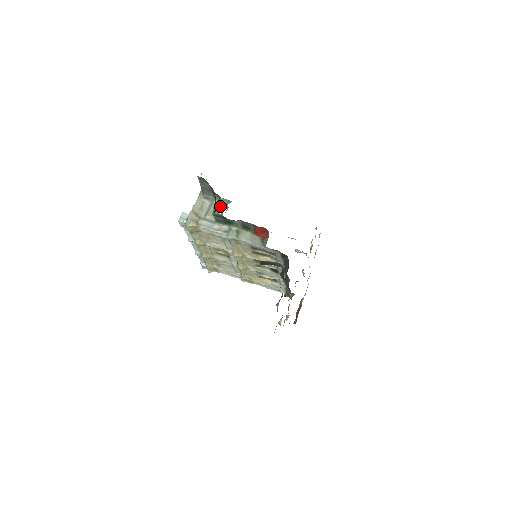
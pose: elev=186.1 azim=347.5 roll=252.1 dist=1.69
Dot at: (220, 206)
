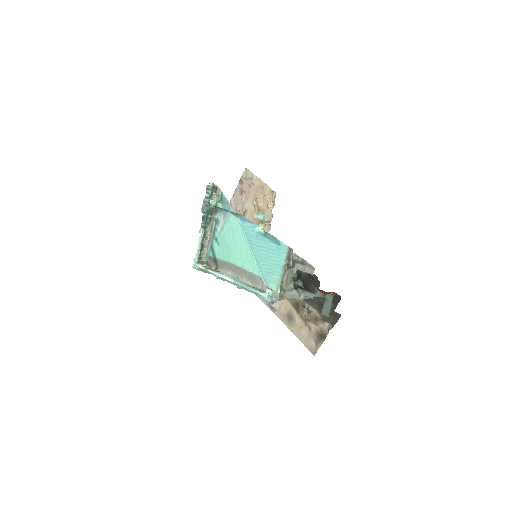
Dot at: (210, 197)
